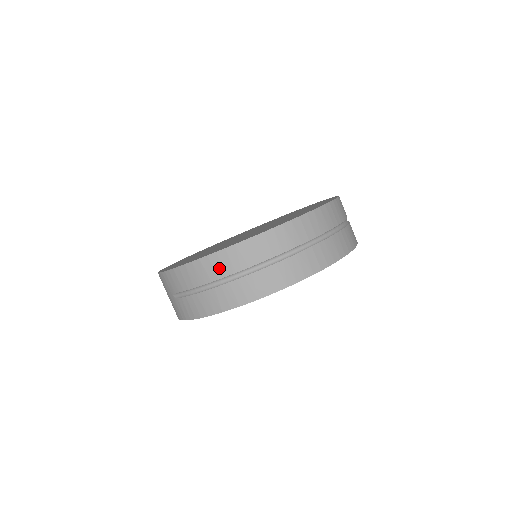
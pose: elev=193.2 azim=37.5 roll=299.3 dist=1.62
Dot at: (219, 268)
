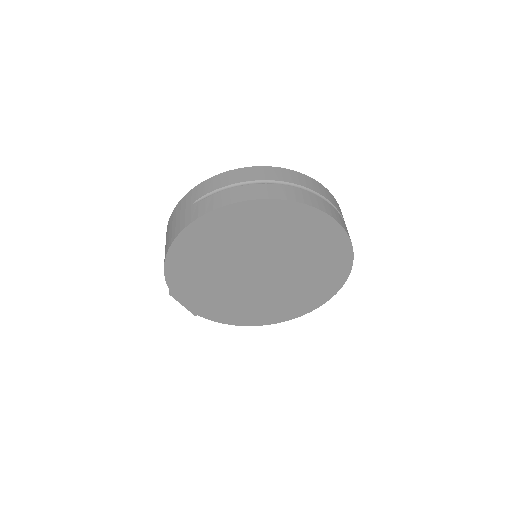
Dot at: (261, 174)
